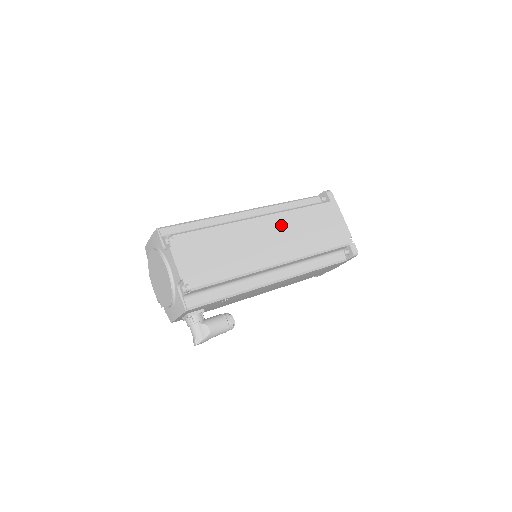
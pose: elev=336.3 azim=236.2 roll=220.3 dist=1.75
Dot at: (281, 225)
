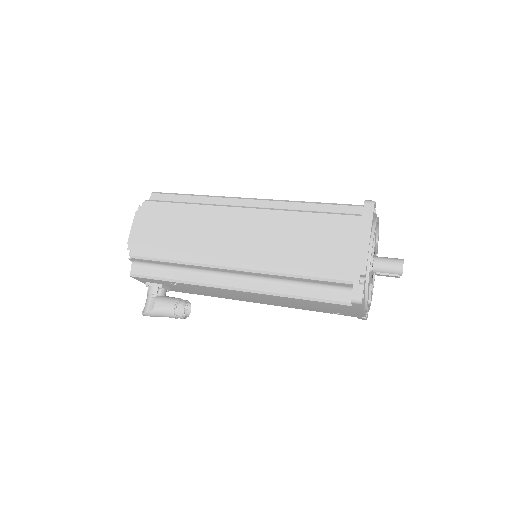
Dot at: (265, 225)
